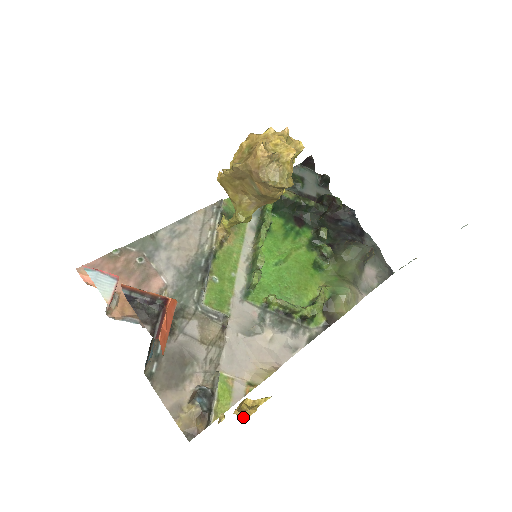
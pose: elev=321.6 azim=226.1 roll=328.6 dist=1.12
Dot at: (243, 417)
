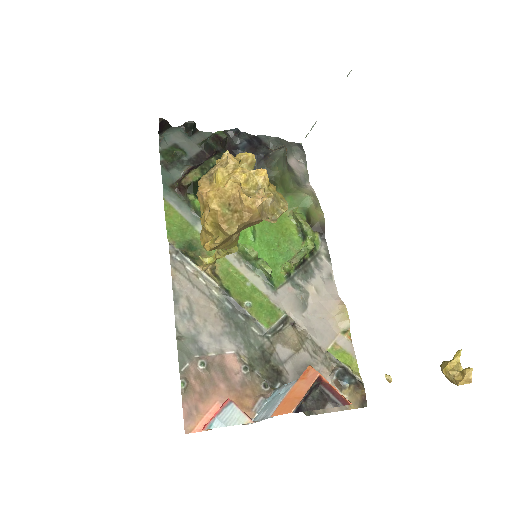
Dot at: (468, 381)
